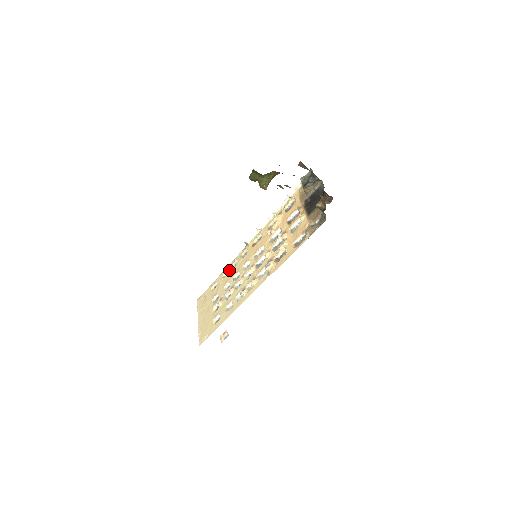
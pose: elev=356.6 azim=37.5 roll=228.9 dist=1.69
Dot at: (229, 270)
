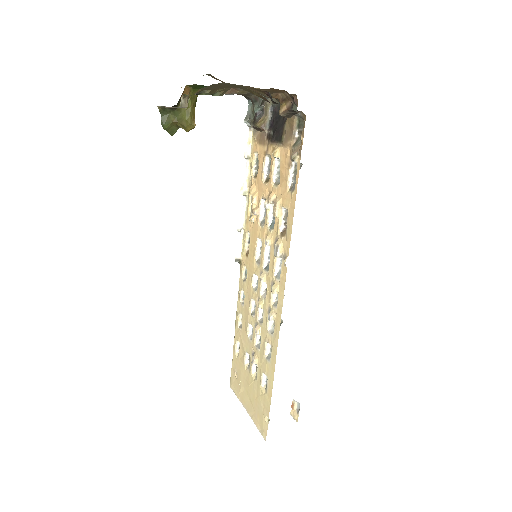
Dot at: (240, 311)
